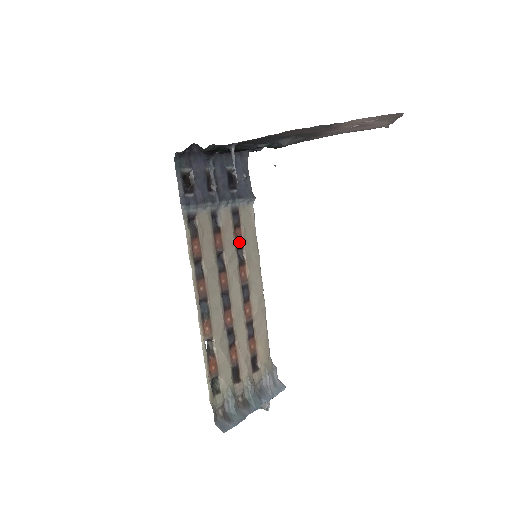
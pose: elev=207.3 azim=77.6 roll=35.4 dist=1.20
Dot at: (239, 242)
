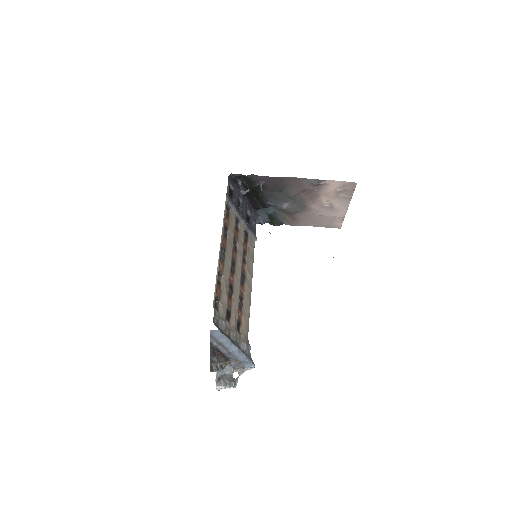
Dot at: (245, 249)
